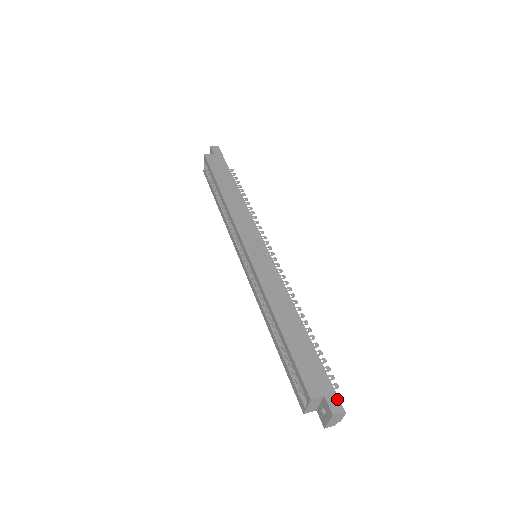
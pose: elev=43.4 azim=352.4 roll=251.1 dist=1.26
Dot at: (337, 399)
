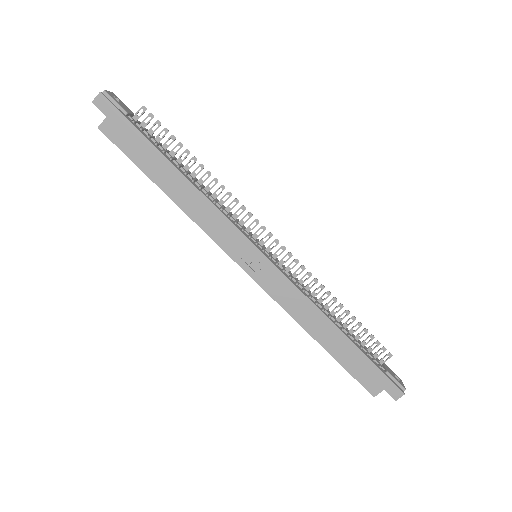
Dot at: (396, 388)
